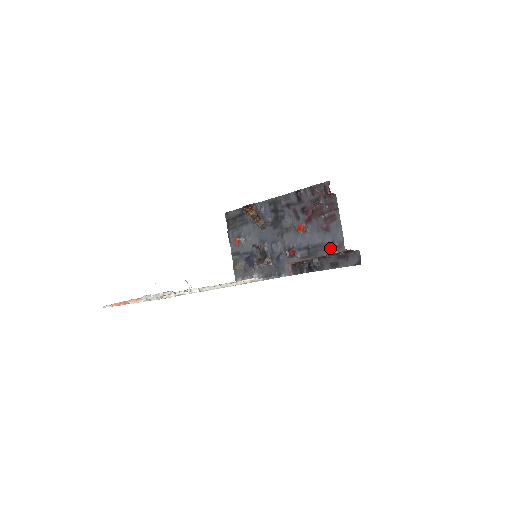
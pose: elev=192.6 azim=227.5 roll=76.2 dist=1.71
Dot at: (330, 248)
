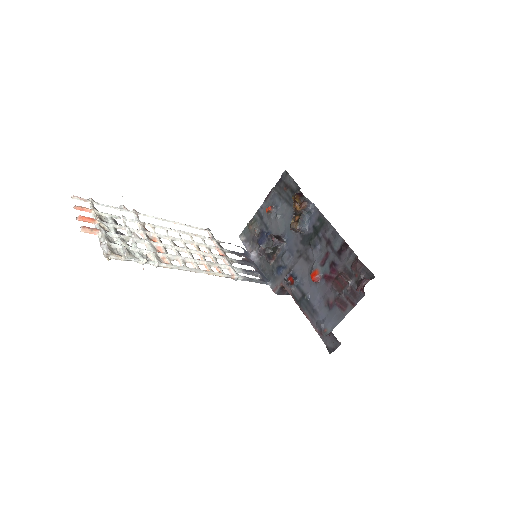
Dot at: (316, 321)
